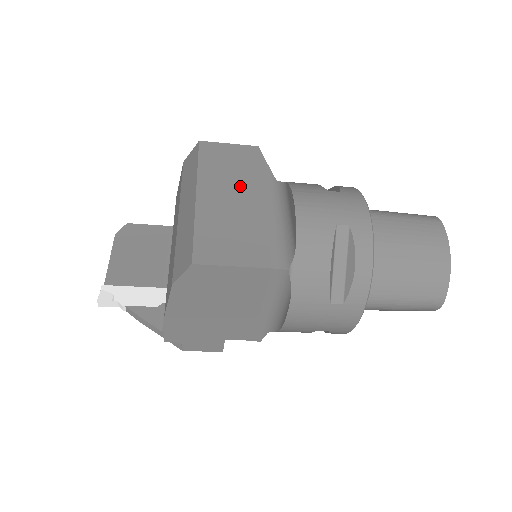
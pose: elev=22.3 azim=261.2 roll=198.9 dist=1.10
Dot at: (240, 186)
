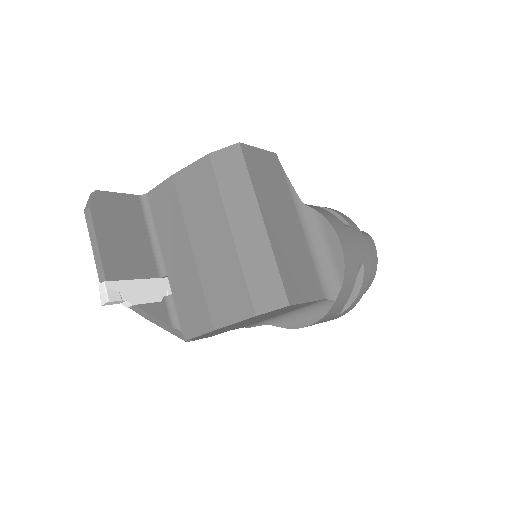
Dot at: (283, 208)
